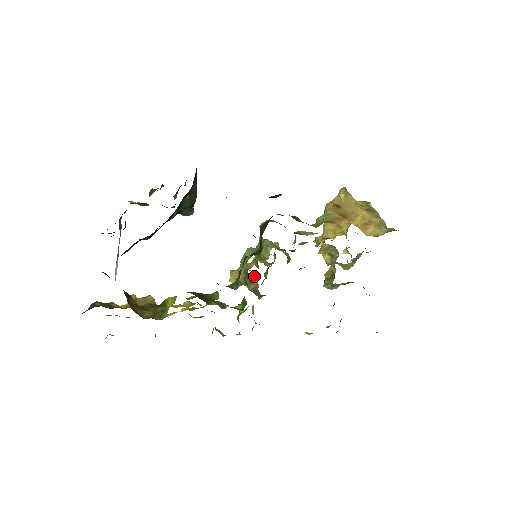
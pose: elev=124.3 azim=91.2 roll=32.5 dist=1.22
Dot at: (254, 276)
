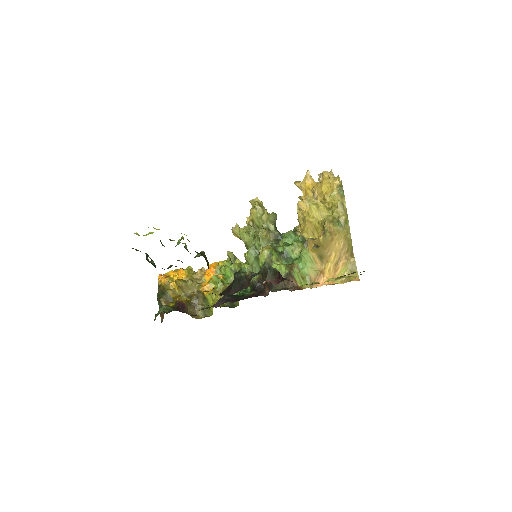
Dot at: (248, 217)
